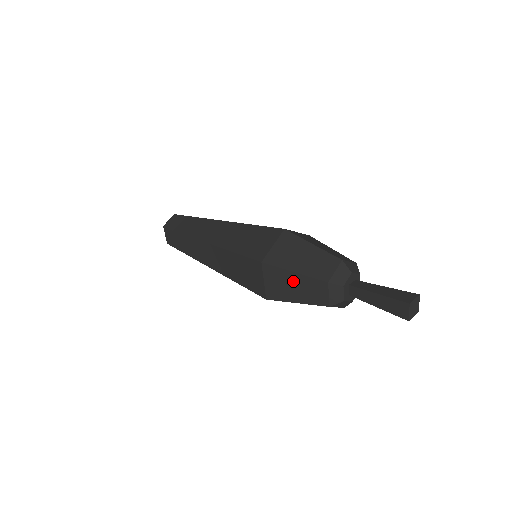
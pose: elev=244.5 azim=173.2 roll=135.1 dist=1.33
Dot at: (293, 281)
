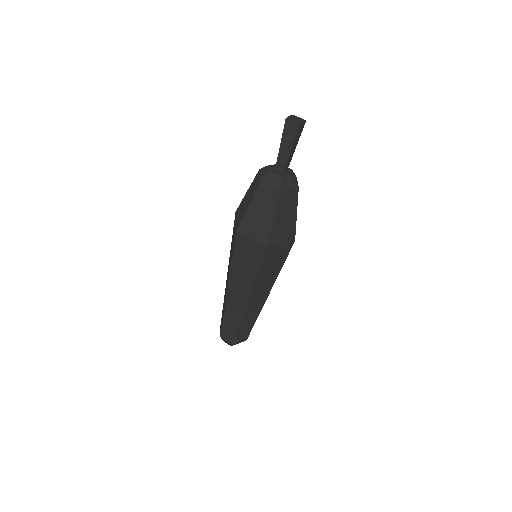
Dot at: (255, 211)
